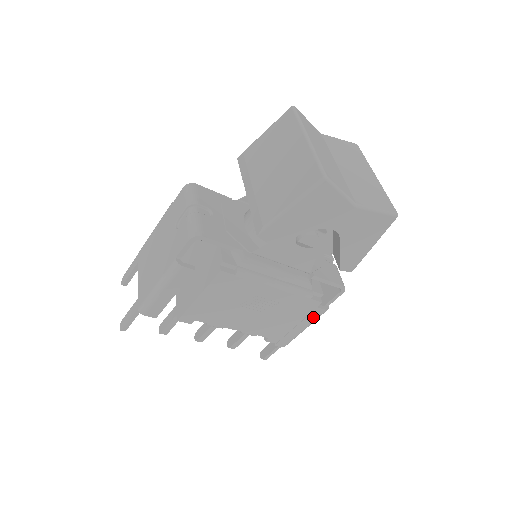
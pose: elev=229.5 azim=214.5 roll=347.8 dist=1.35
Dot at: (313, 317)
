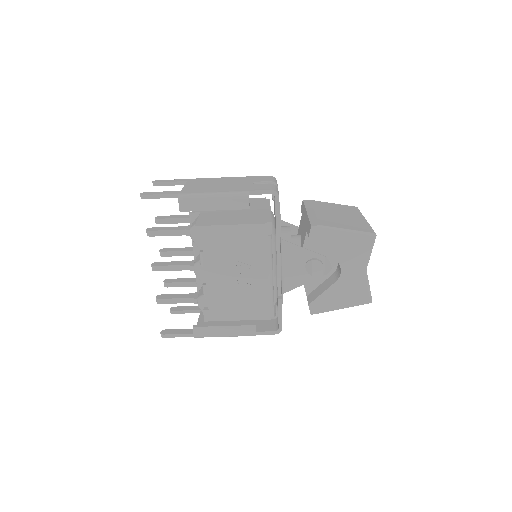
Dot at: (243, 331)
